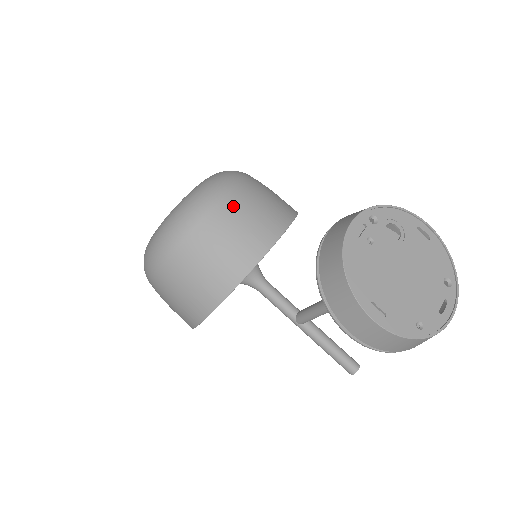
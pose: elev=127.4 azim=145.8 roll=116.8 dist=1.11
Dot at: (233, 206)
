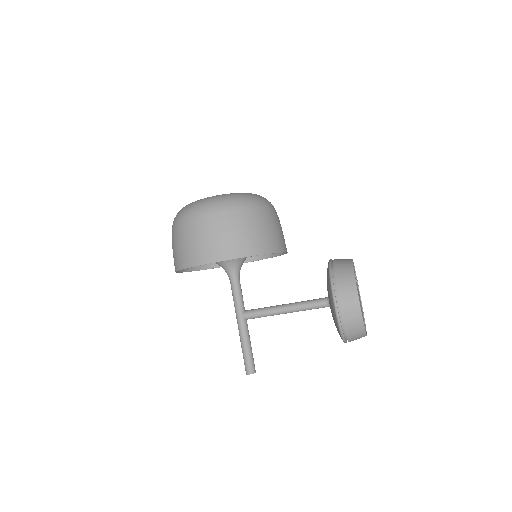
Dot at: (278, 218)
